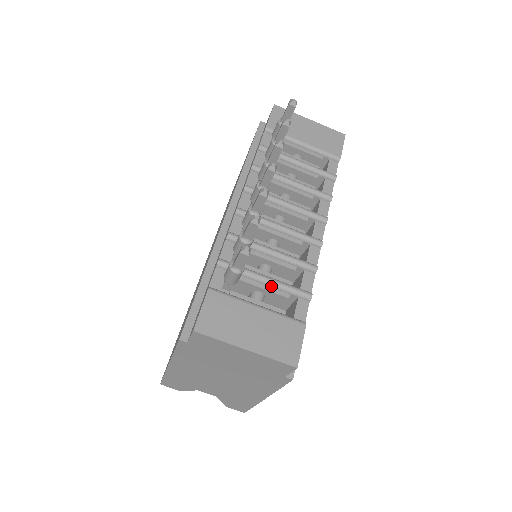
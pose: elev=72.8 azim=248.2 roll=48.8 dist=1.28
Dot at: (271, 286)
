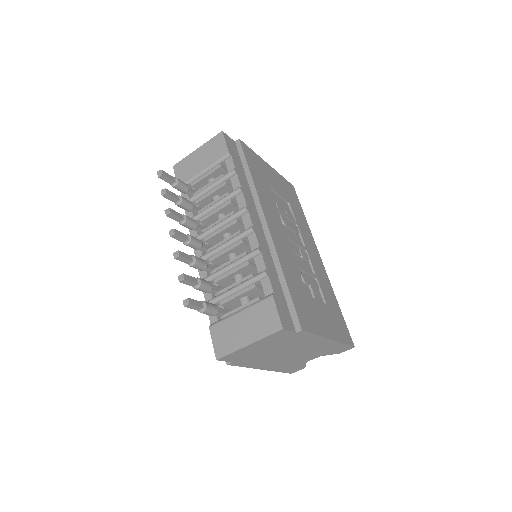
Dot at: (241, 290)
